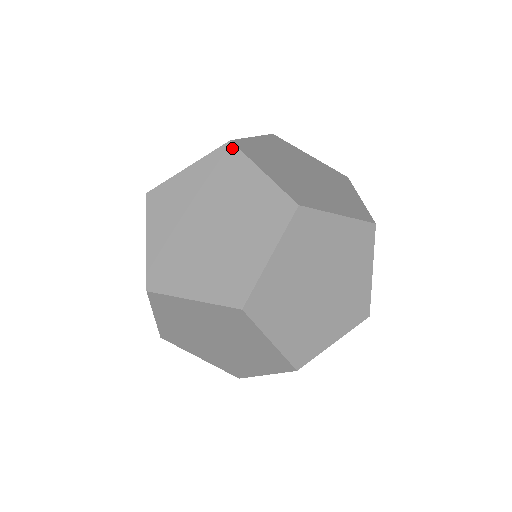
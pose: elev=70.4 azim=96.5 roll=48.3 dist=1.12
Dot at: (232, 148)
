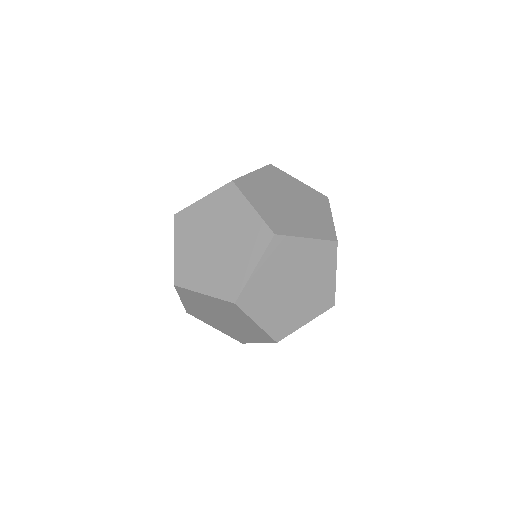
Dot at: (233, 187)
